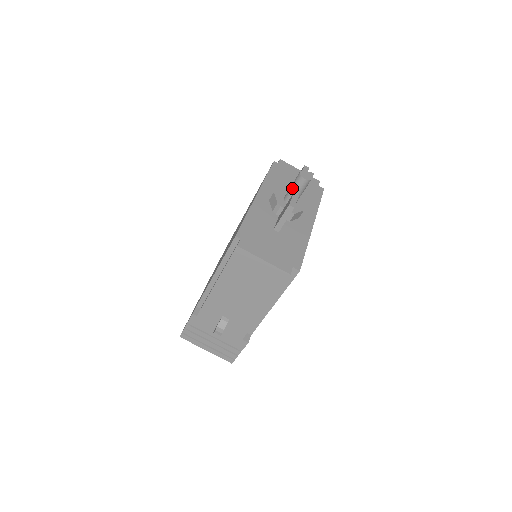
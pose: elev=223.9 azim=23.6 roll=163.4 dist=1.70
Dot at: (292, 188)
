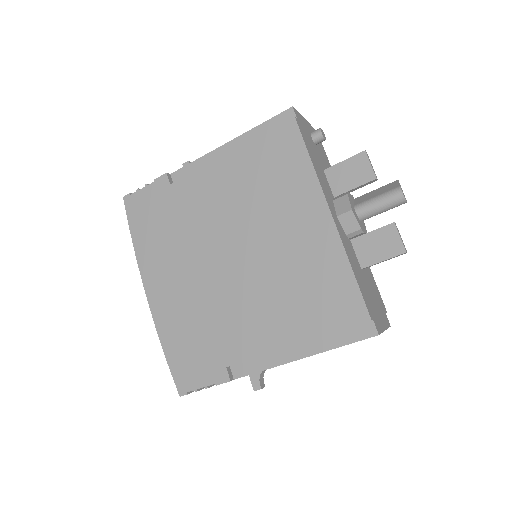
Dot at: (382, 208)
